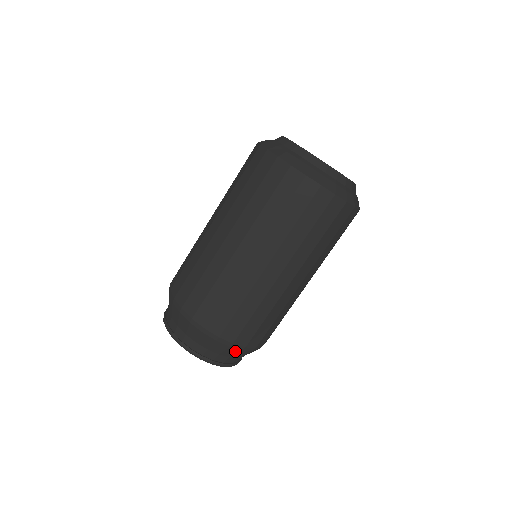
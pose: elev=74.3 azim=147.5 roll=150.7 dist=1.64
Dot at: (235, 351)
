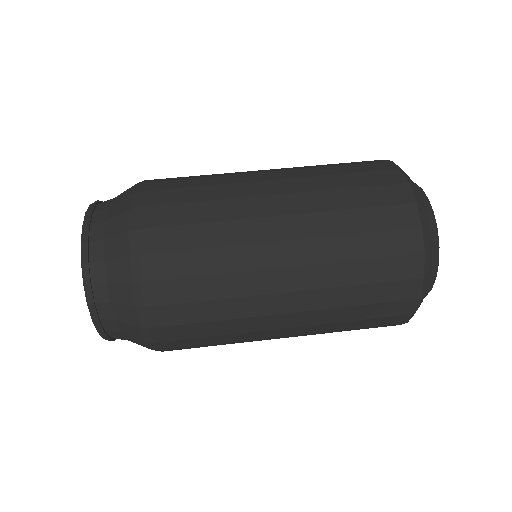
Dot at: (132, 319)
